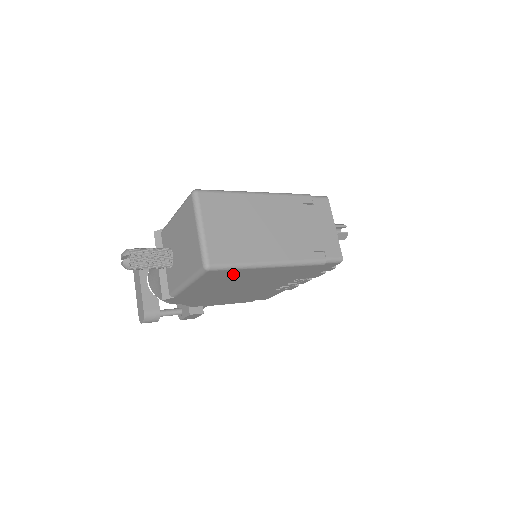
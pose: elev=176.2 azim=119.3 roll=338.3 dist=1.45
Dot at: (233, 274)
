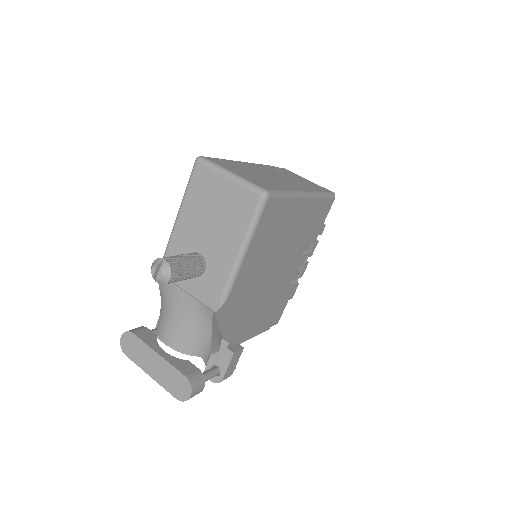
Dot at: (279, 215)
